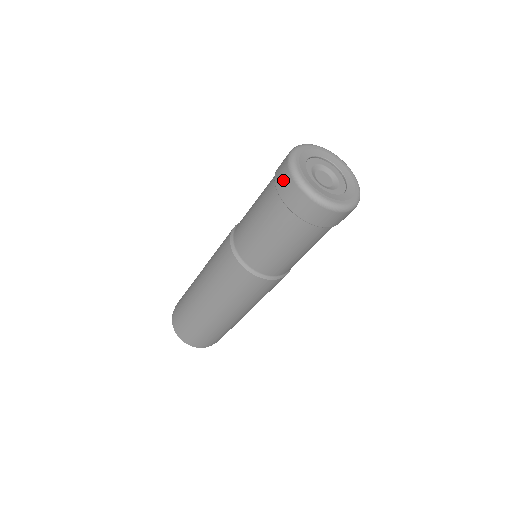
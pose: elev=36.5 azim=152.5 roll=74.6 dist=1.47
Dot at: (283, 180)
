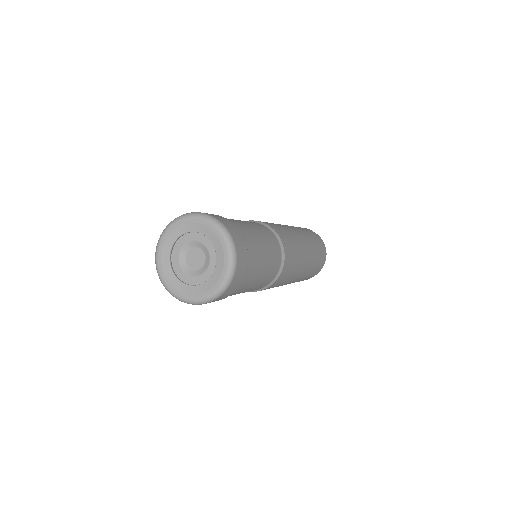
Dot at: occluded
